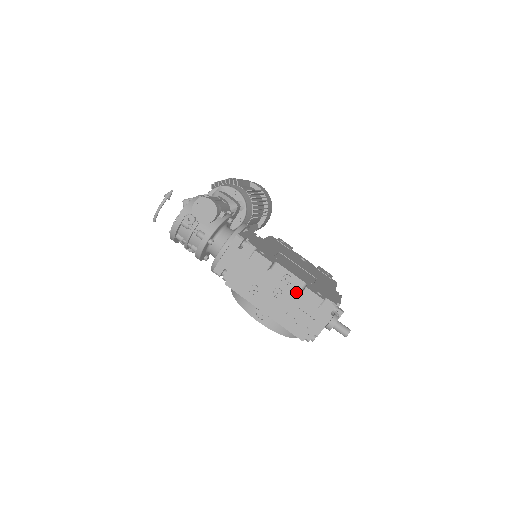
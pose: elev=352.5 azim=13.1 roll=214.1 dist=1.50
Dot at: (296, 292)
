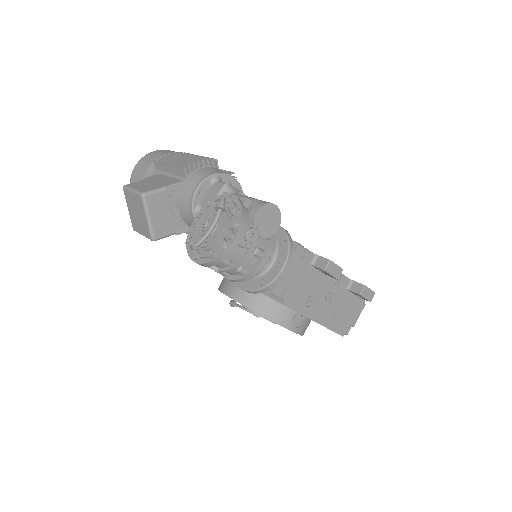
Dot at: (343, 291)
